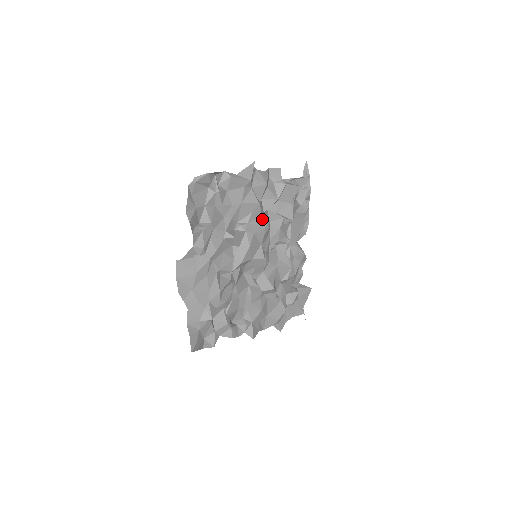
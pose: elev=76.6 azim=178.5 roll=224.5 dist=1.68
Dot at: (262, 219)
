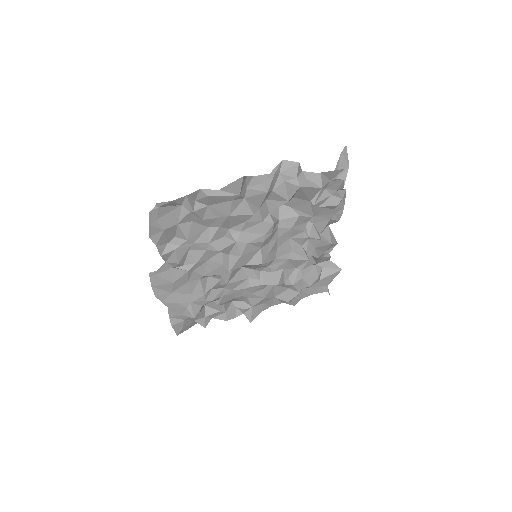
Dot at: (262, 225)
